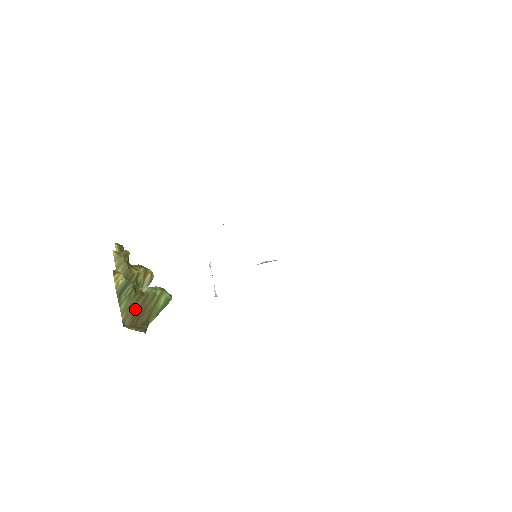
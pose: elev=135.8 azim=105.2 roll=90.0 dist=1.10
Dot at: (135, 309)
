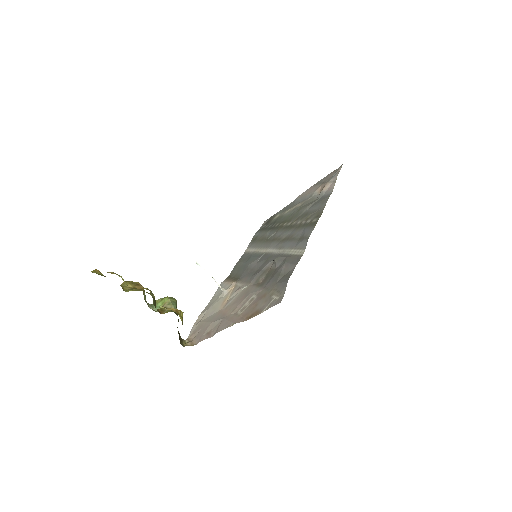
Dot at: occluded
